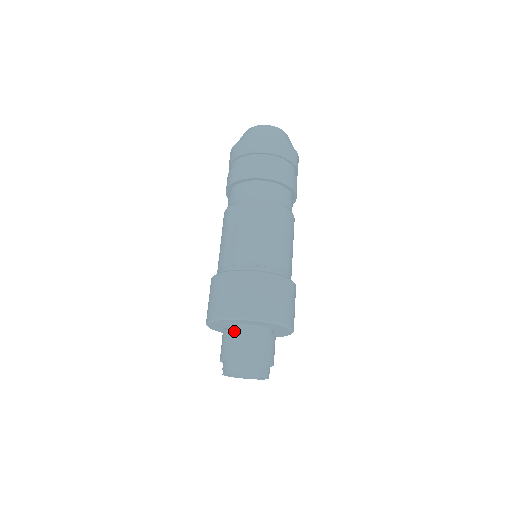
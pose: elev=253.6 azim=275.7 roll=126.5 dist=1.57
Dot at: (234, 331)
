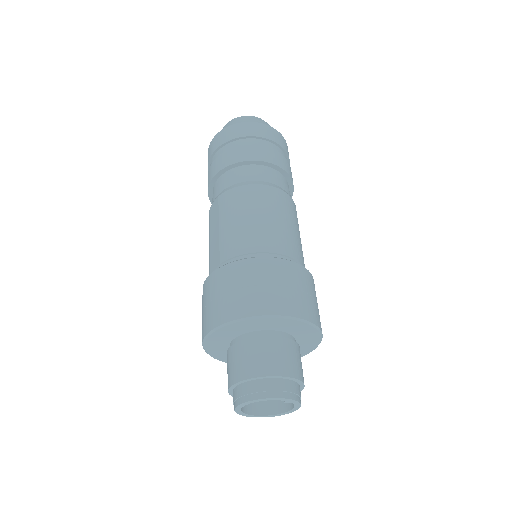
Dot at: (234, 346)
